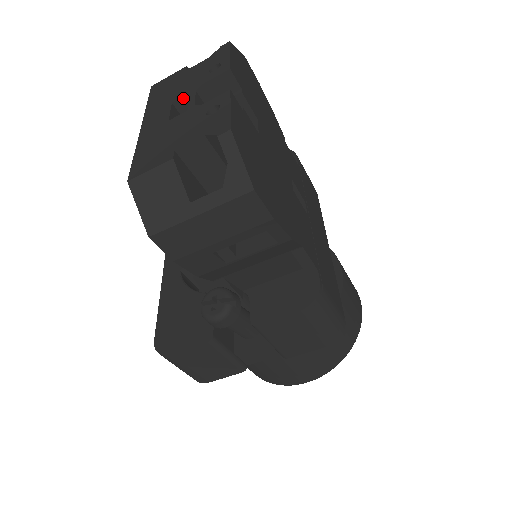
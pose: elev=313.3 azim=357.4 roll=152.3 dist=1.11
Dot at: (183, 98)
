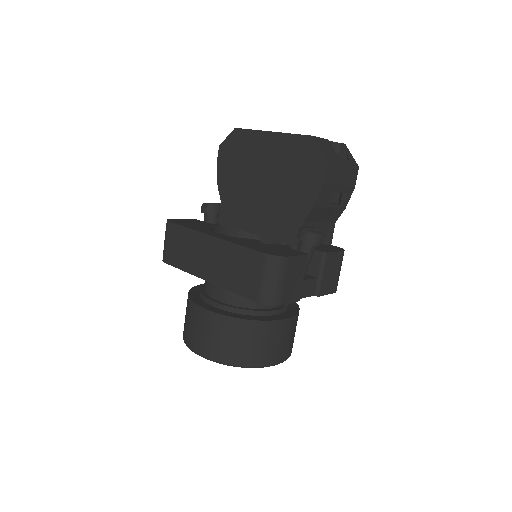
Dot at: occluded
